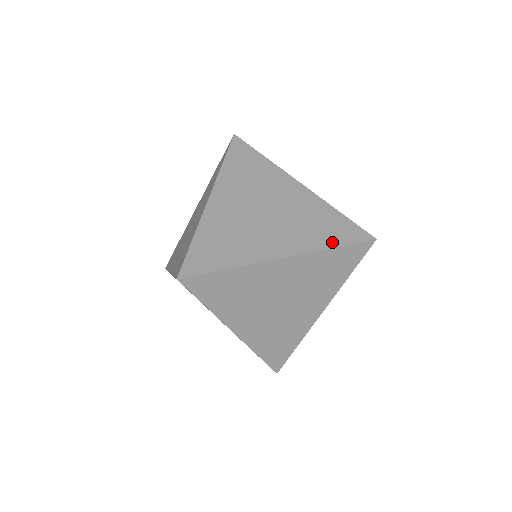
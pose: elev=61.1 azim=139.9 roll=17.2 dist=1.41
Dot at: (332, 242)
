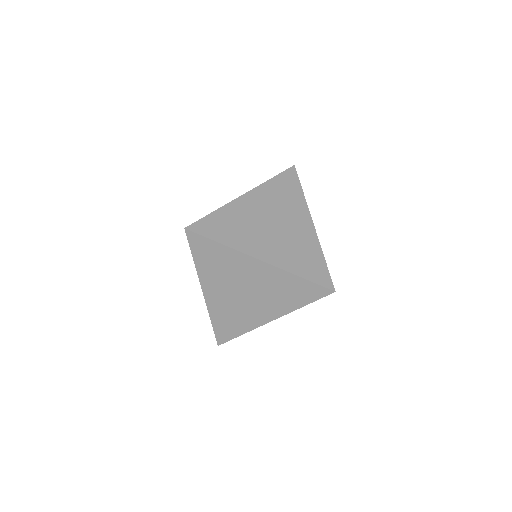
Dot at: (303, 273)
